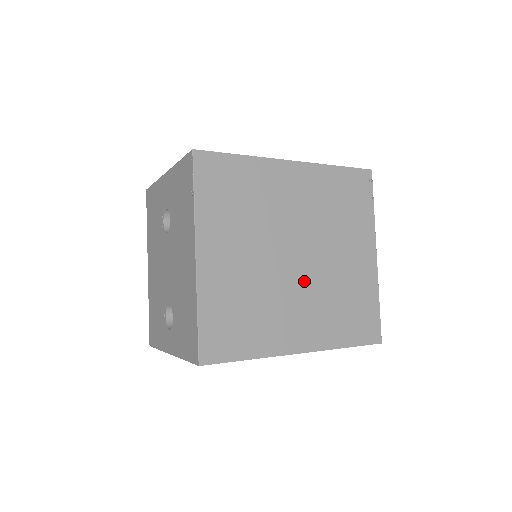
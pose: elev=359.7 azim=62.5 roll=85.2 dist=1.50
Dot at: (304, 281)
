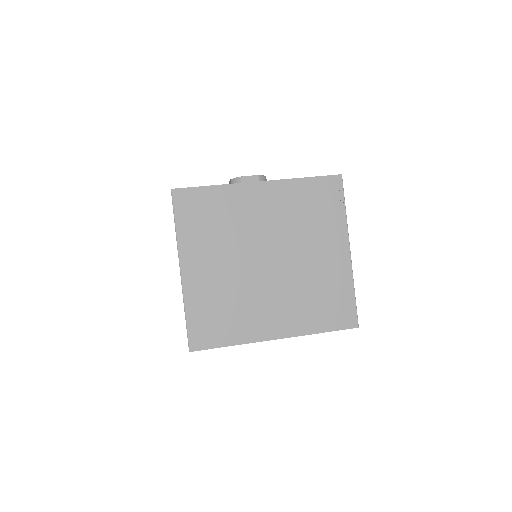
Dot at: (276, 281)
